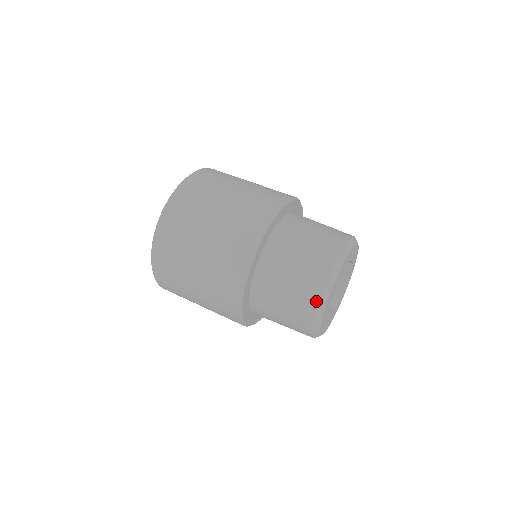
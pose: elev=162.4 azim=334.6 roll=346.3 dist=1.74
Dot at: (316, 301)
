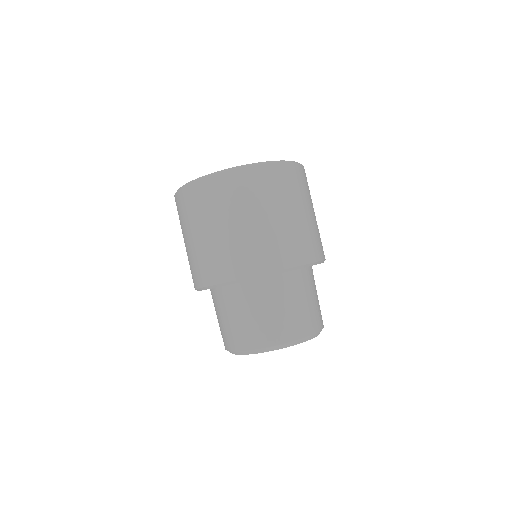
Dot at: (228, 347)
